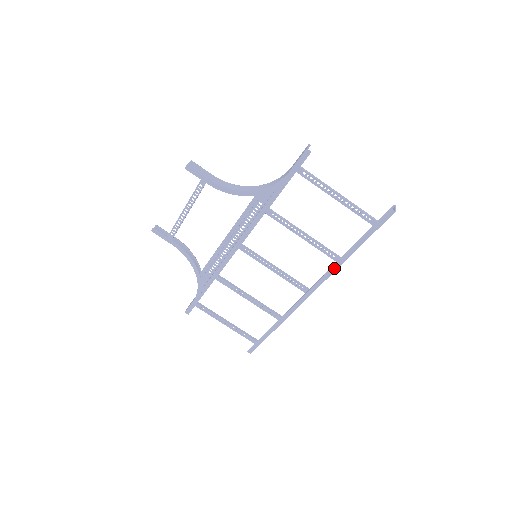
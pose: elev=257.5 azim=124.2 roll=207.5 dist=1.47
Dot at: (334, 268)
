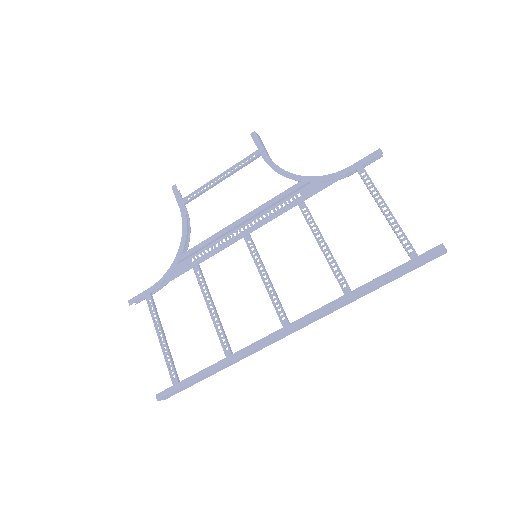
Dot at: (337, 302)
